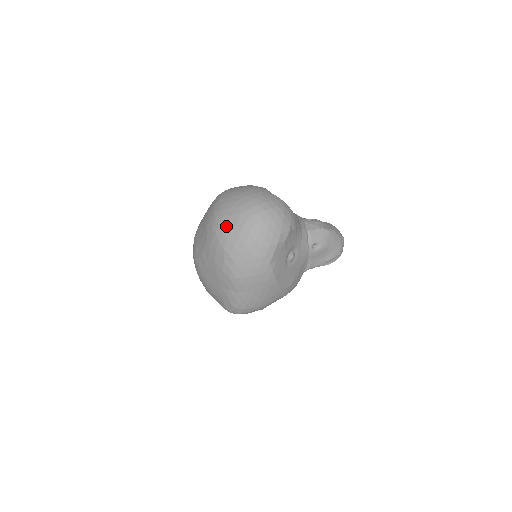
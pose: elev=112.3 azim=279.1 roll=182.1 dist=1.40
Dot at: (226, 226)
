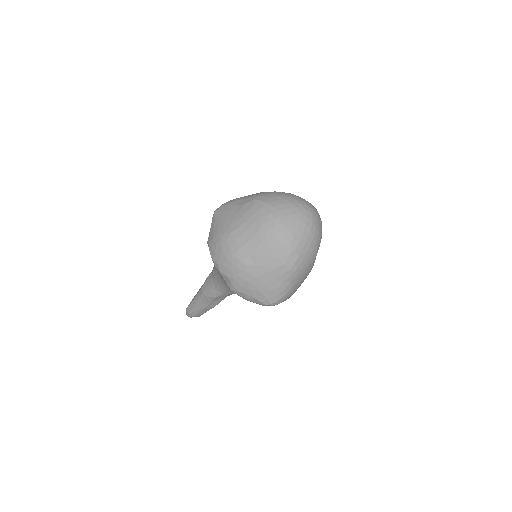
Dot at: (290, 224)
